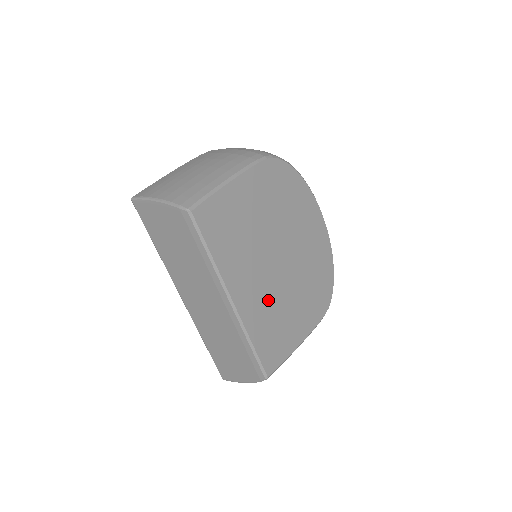
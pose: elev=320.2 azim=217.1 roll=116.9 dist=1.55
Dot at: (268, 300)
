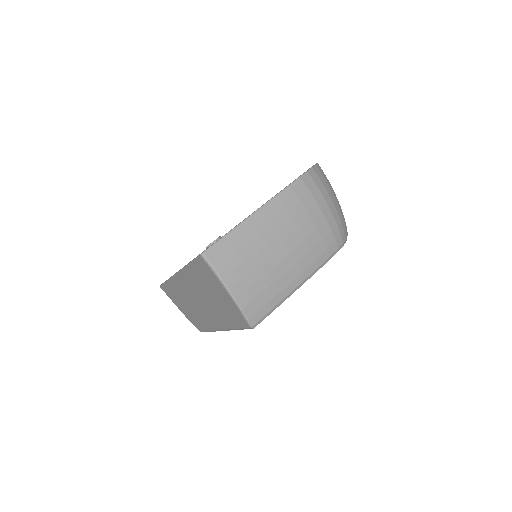
Dot at: occluded
